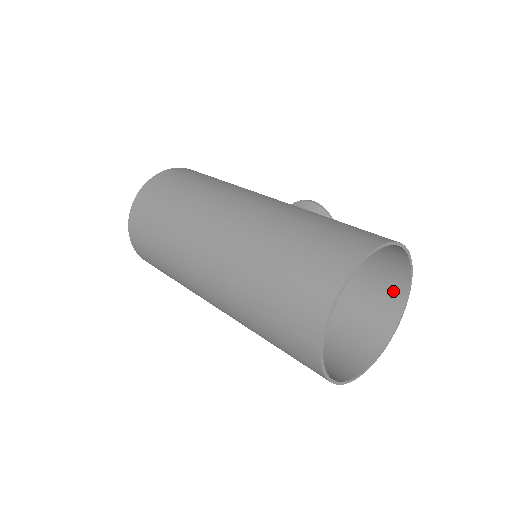
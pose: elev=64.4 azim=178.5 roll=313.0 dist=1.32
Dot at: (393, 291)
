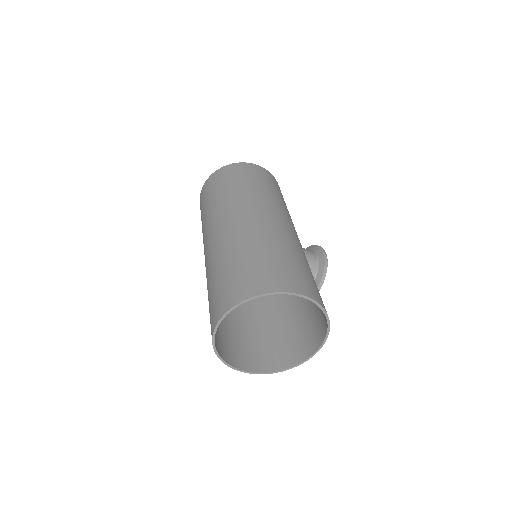
Dot at: (312, 342)
